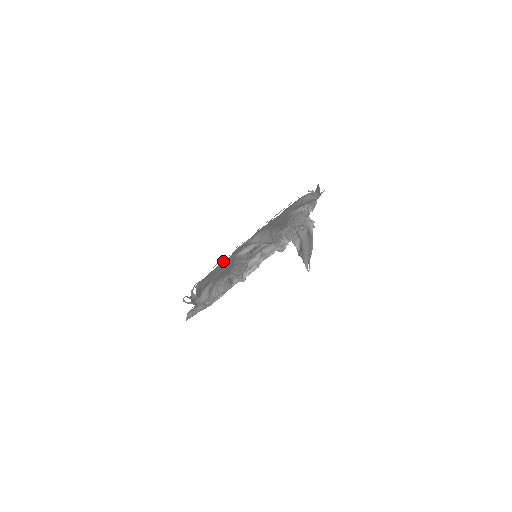
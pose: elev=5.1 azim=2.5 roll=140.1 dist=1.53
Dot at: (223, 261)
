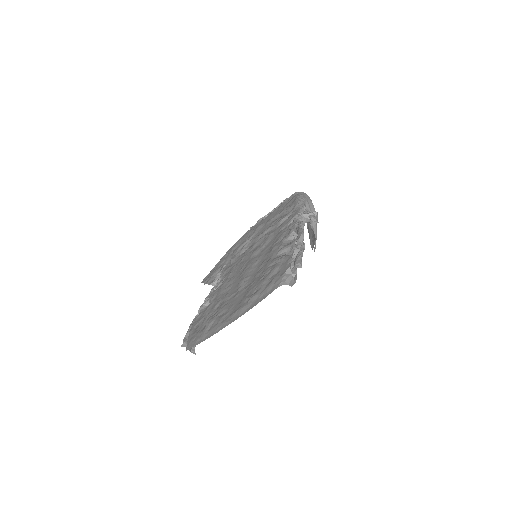
Dot at: (208, 333)
